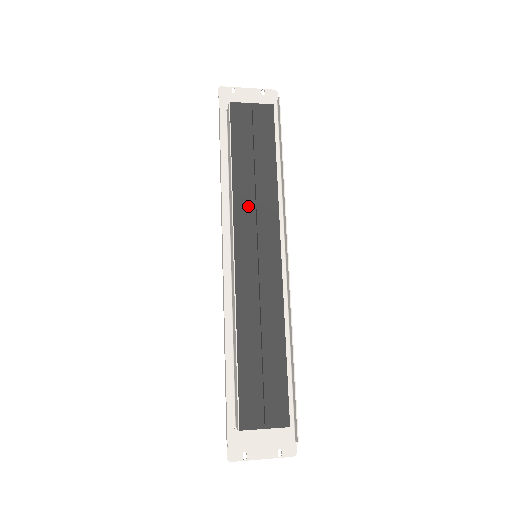
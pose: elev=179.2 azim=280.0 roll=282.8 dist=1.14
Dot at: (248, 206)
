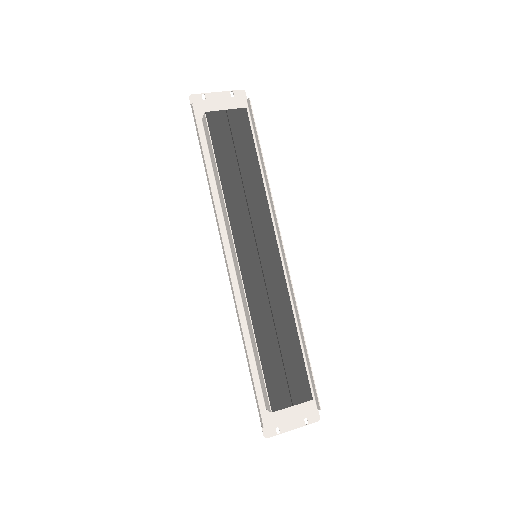
Dot at: (242, 212)
